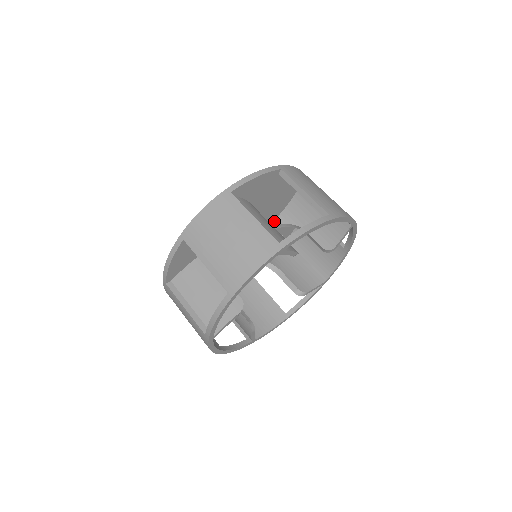
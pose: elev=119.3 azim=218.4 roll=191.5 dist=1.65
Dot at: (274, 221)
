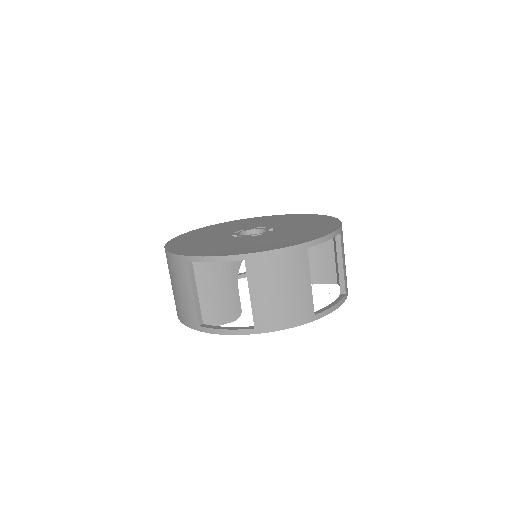
Dot at: occluded
